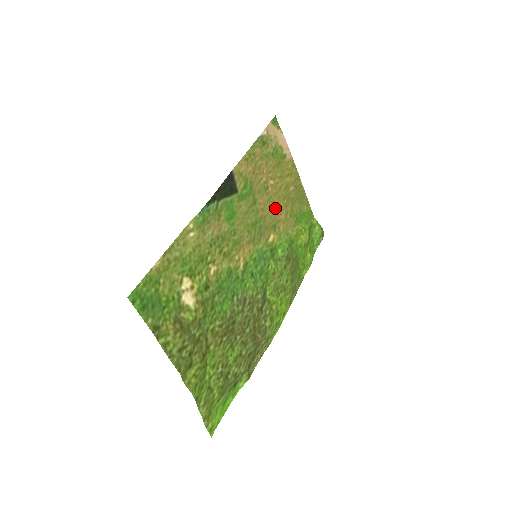
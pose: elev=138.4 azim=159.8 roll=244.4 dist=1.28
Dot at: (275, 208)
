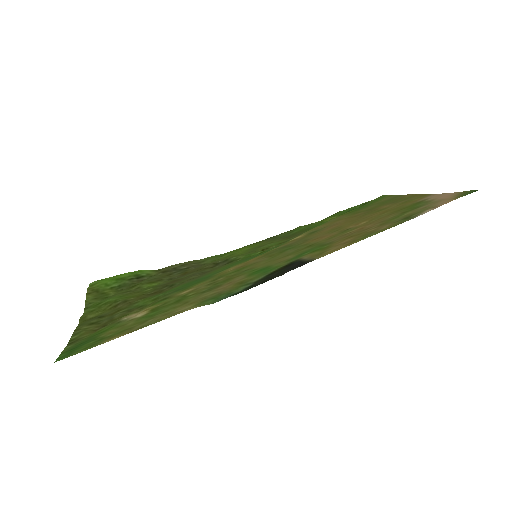
Dot at: (336, 226)
